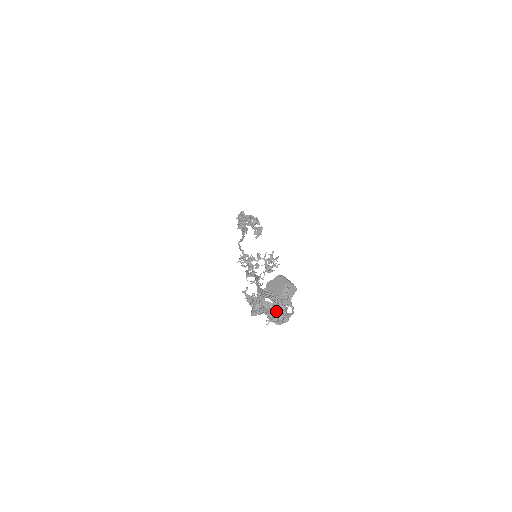
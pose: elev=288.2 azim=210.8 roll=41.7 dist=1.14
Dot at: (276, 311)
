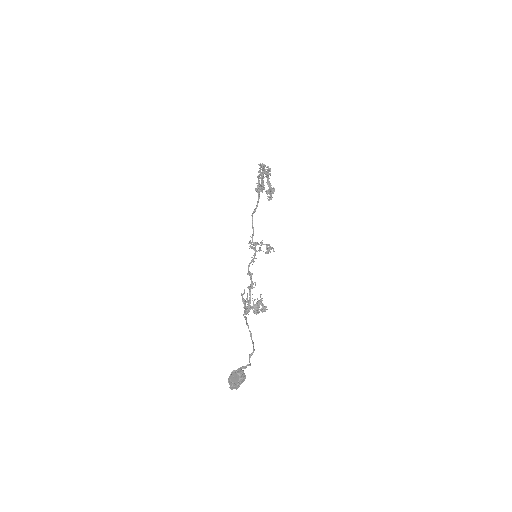
Dot at: (235, 388)
